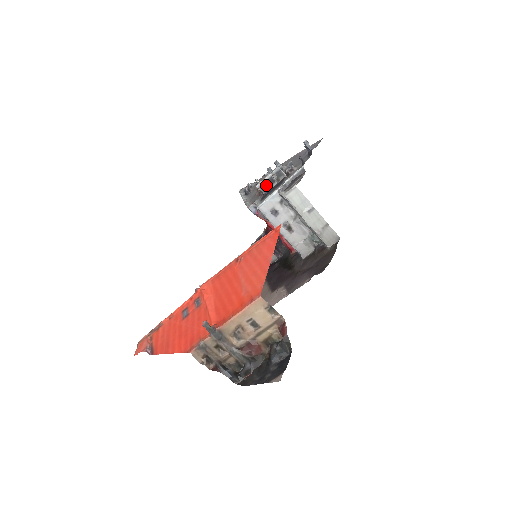
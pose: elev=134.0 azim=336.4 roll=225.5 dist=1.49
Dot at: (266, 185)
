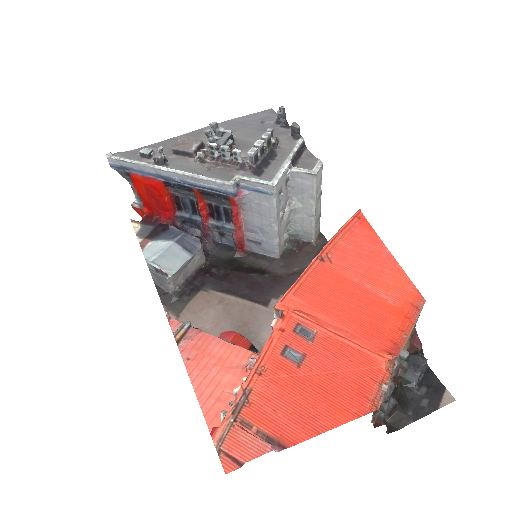
Dot at: (255, 155)
